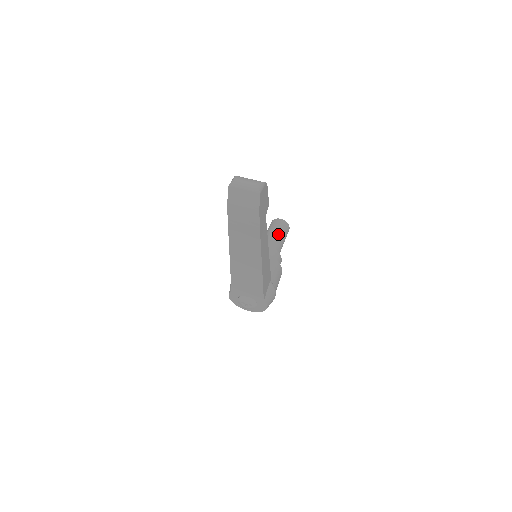
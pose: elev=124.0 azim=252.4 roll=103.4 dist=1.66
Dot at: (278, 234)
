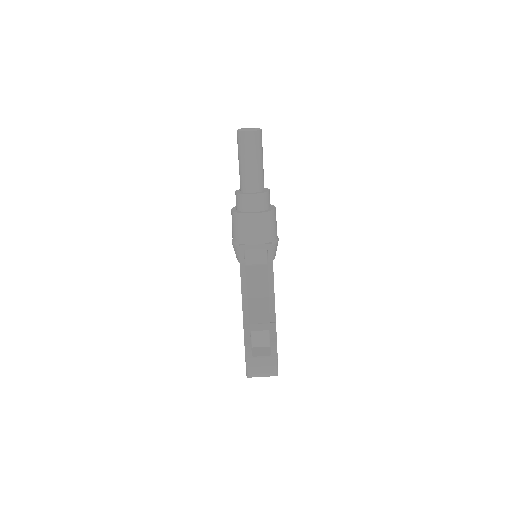
Dot at: (255, 161)
